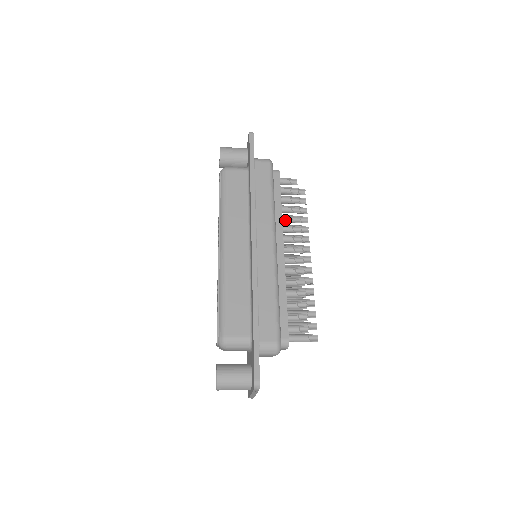
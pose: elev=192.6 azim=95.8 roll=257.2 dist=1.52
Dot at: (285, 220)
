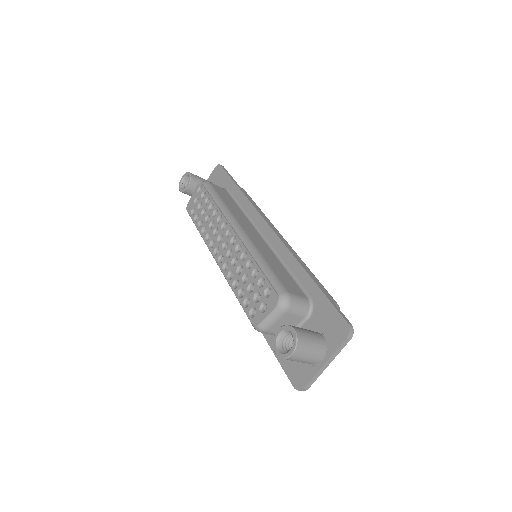
Dot at: occluded
